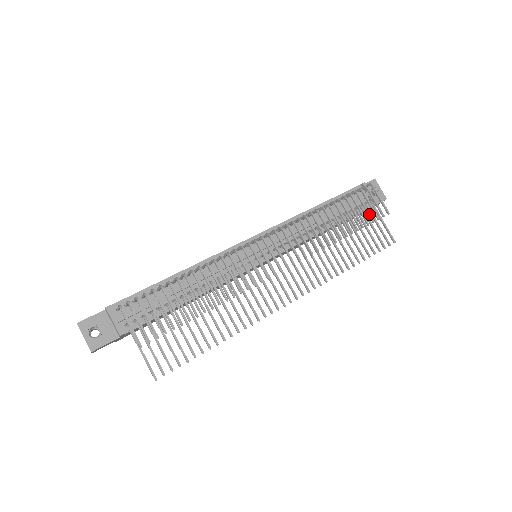
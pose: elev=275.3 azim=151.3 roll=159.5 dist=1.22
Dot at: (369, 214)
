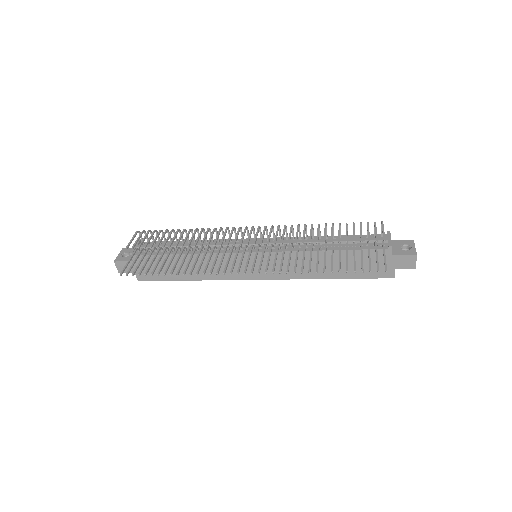
Dot at: (361, 236)
